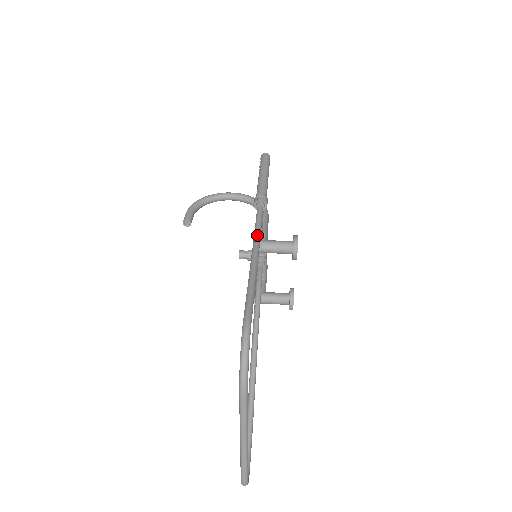
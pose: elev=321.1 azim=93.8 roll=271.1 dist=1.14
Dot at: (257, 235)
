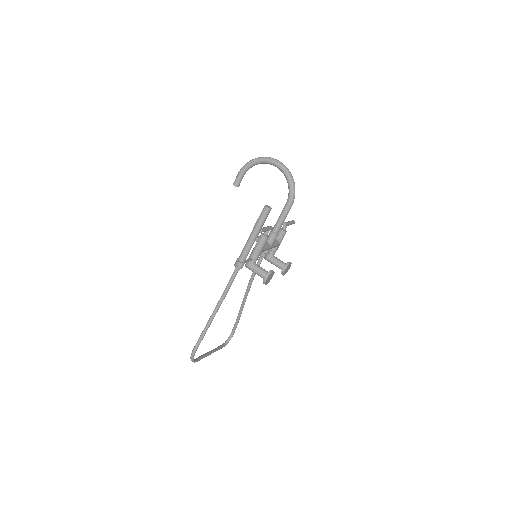
Dot at: (223, 295)
